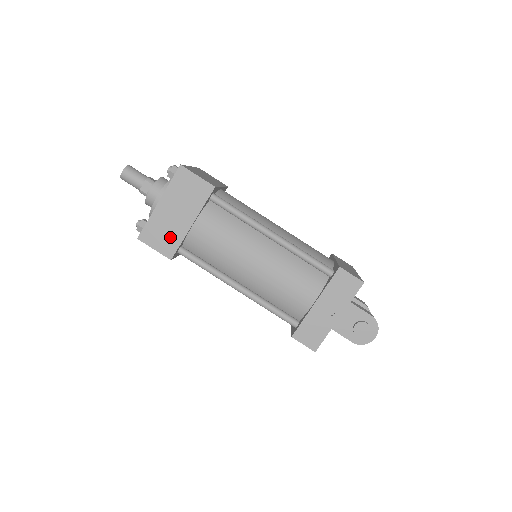
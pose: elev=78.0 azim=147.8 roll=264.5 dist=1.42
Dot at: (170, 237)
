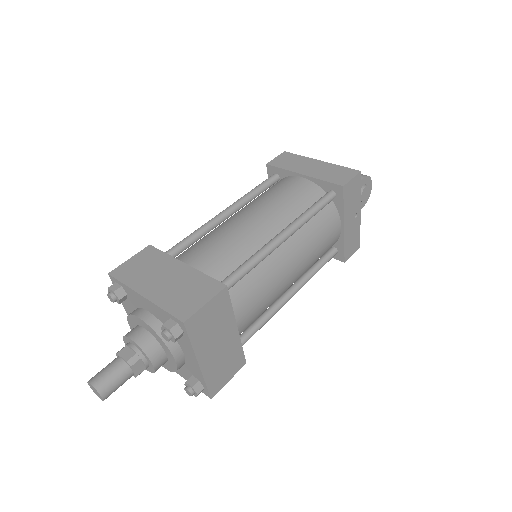
Dot at: (231, 359)
